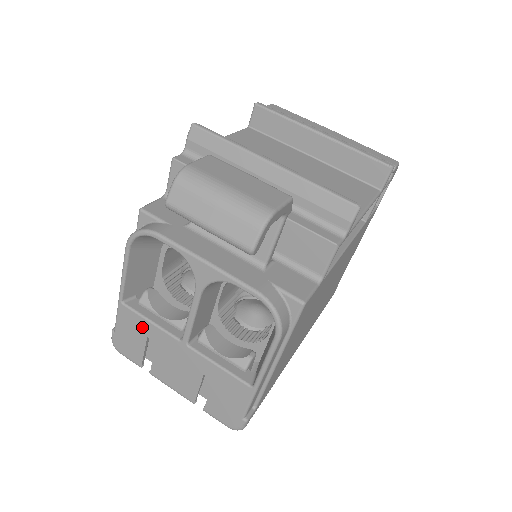
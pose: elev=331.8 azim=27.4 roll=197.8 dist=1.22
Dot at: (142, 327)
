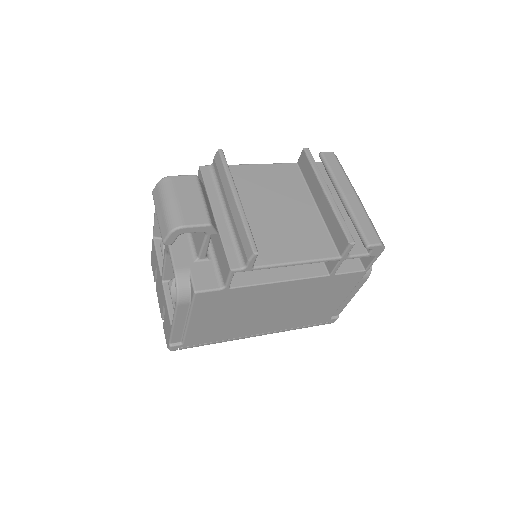
Dot at: (155, 258)
